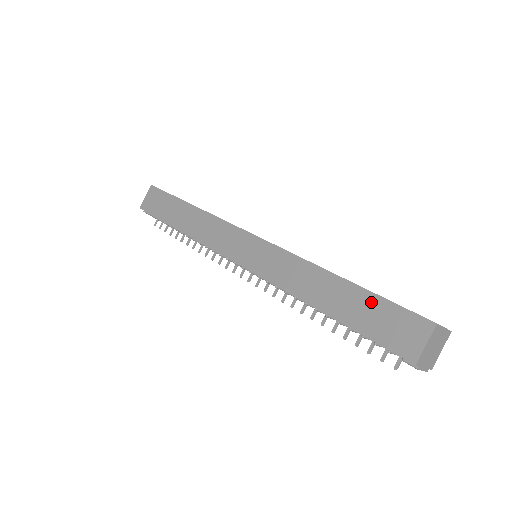
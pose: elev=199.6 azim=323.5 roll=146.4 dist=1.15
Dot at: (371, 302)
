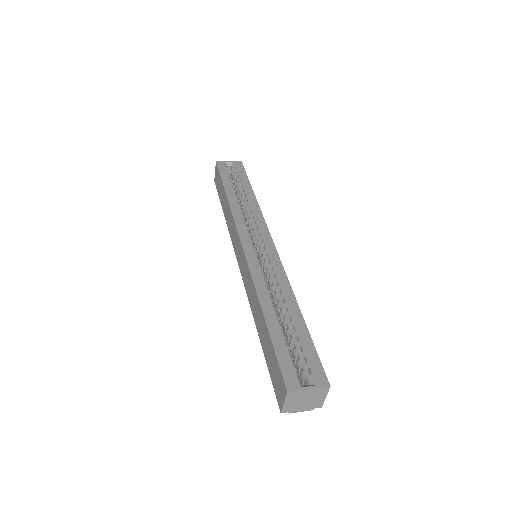
Dot at: (271, 348)
